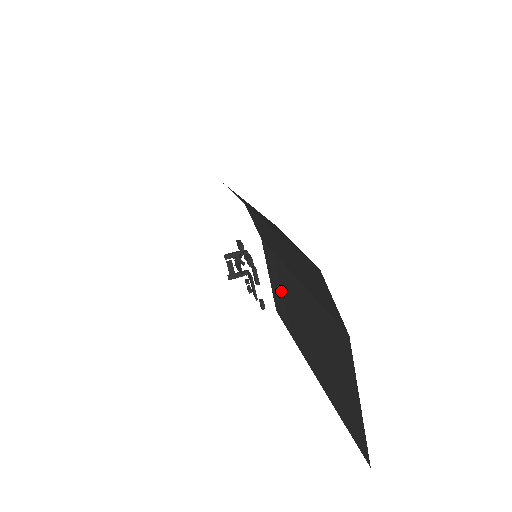
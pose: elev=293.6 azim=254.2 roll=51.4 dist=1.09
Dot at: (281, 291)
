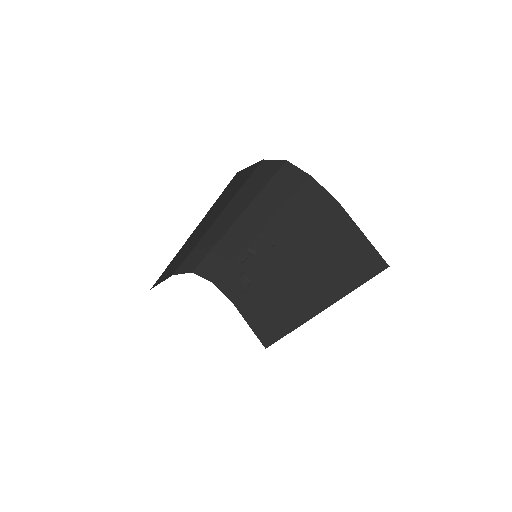
Dot at: (269, 306)
